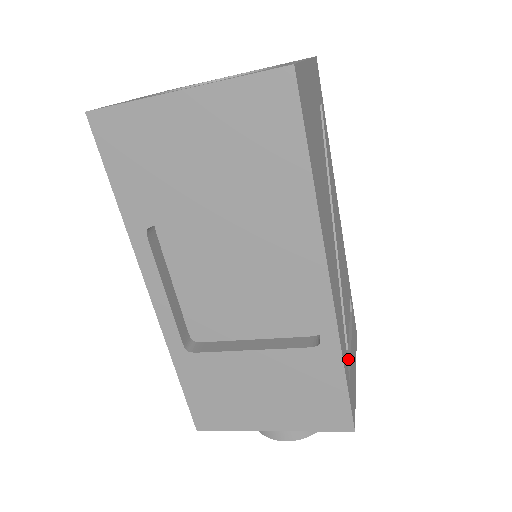
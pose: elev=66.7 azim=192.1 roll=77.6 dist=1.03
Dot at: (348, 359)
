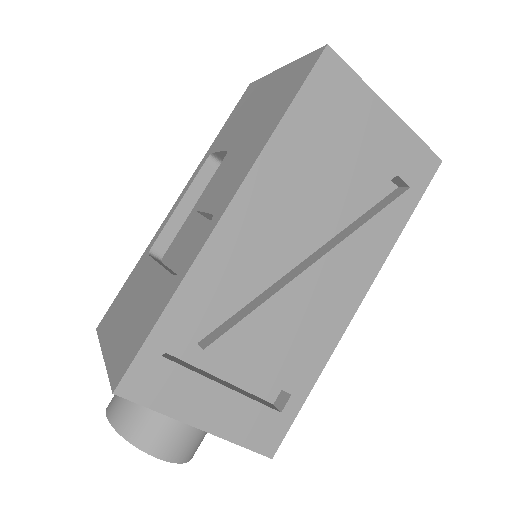
Dot at: (200, 372)
